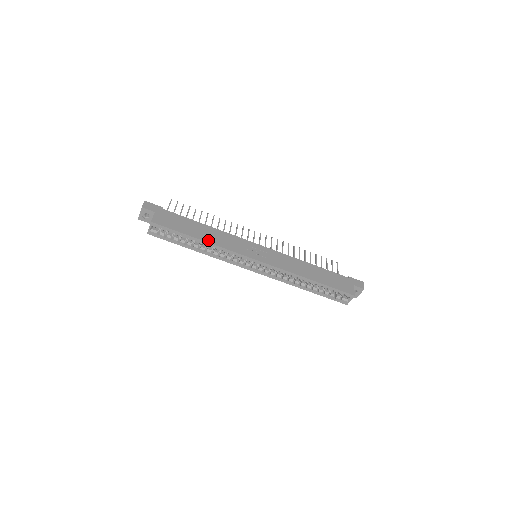
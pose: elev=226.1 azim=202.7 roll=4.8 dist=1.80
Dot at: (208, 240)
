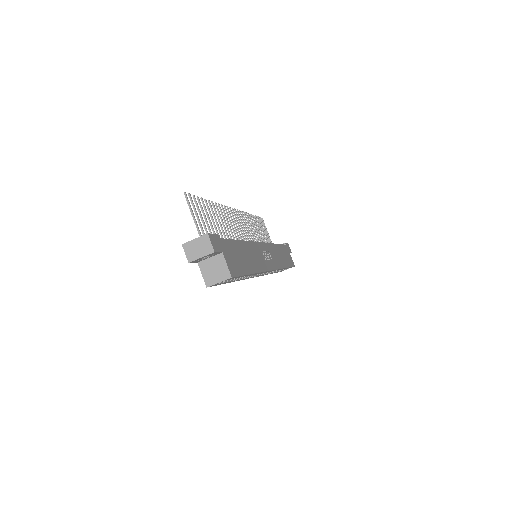
Dot at: (255, 269)
